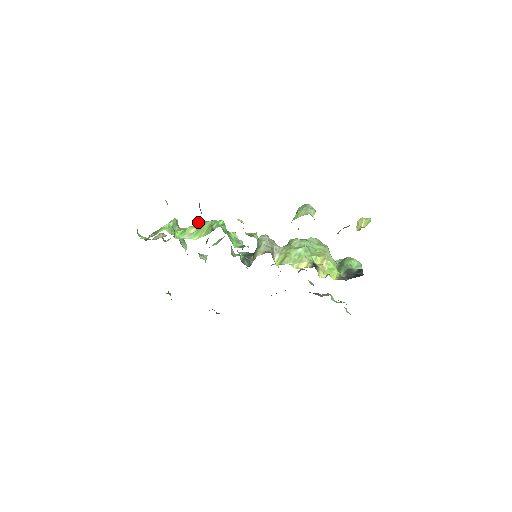
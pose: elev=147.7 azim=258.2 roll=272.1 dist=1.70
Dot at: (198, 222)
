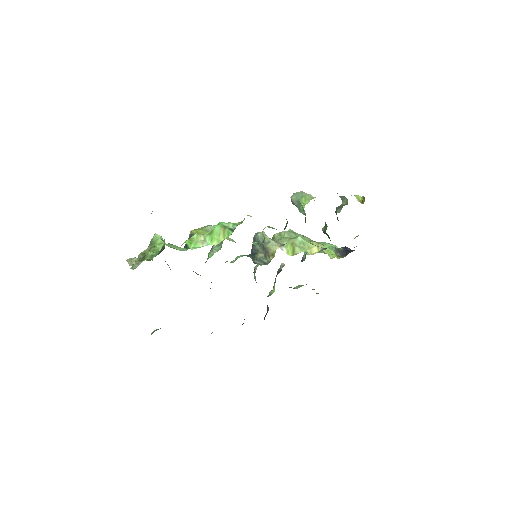
Dot at: (190, 231)
